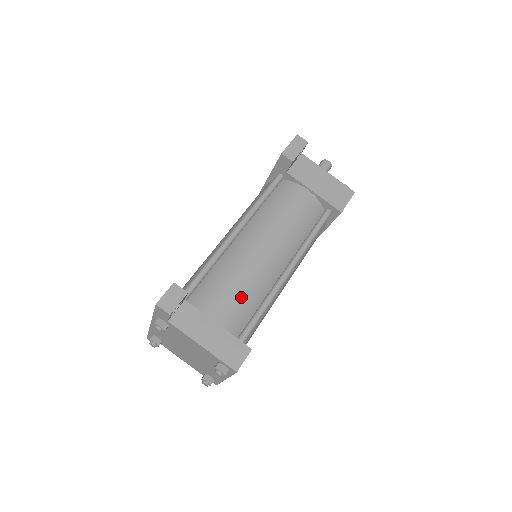
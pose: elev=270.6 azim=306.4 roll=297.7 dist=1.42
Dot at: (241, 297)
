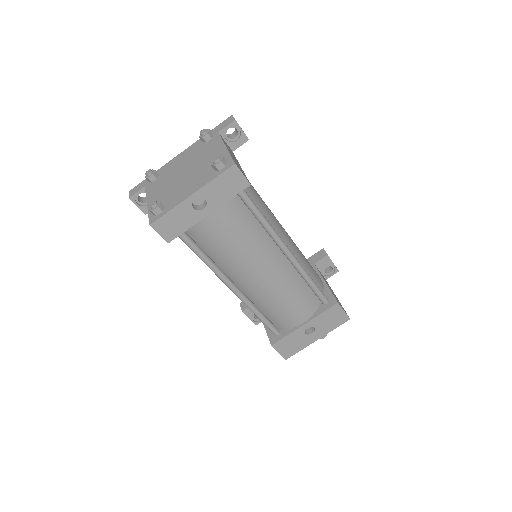
Dot at: (258, 197)
